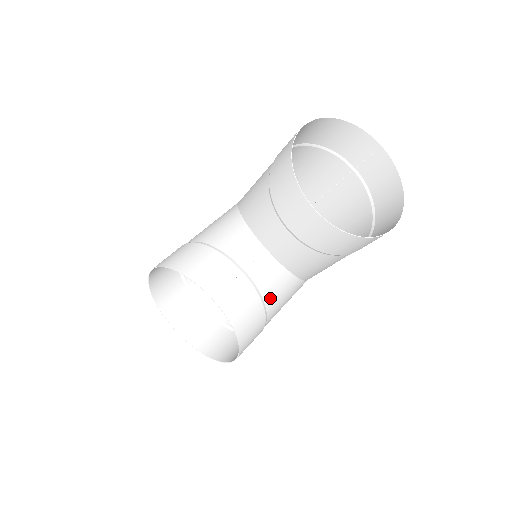
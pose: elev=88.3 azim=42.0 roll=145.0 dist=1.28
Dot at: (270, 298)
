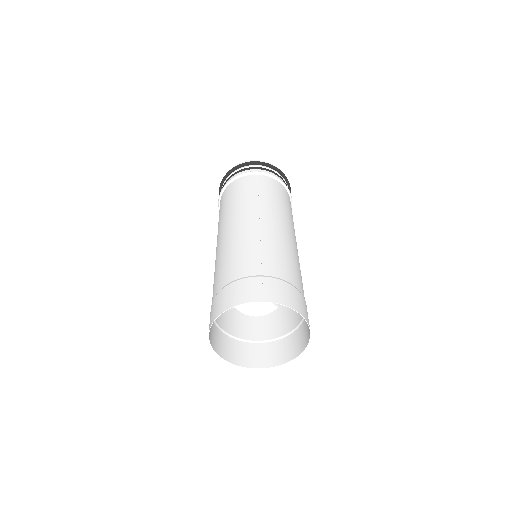
Dot at: occluded
